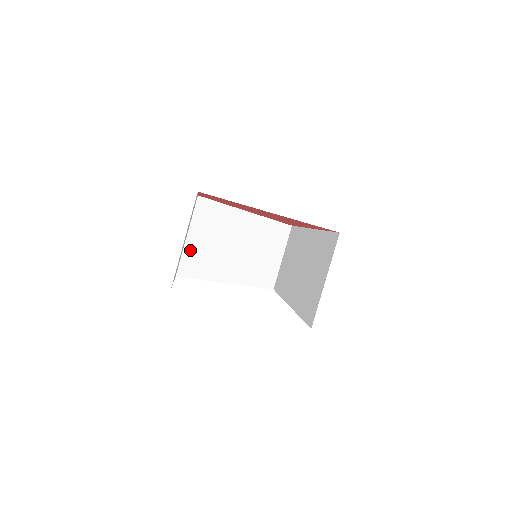
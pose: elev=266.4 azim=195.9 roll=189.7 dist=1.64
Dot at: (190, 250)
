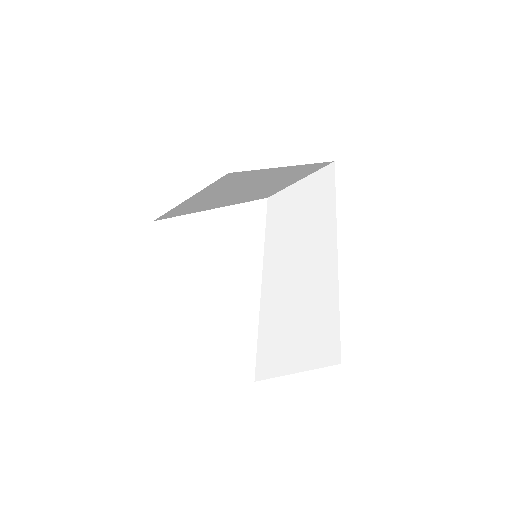
Dot at: (185, 204)
